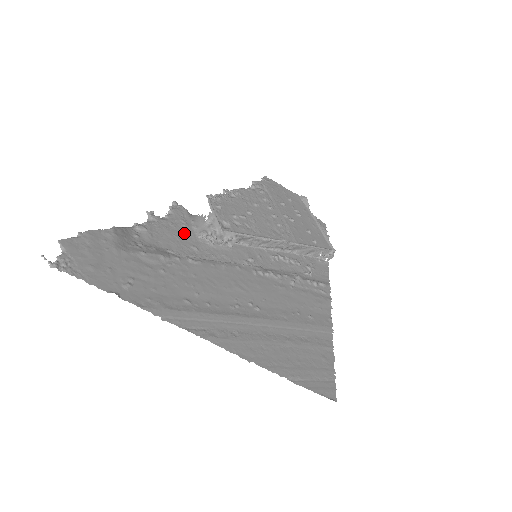
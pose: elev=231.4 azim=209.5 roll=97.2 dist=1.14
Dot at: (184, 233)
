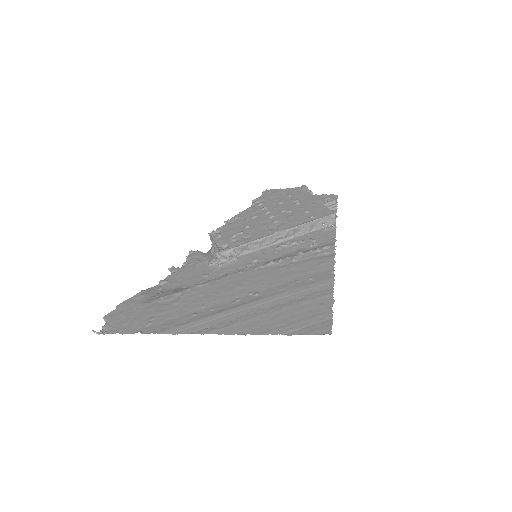
Dot at: (197, 269)
